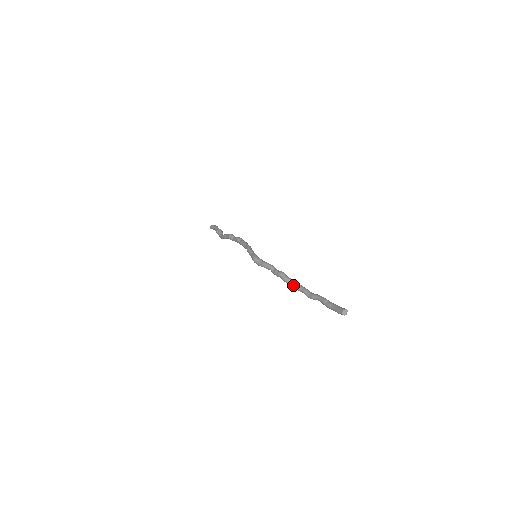
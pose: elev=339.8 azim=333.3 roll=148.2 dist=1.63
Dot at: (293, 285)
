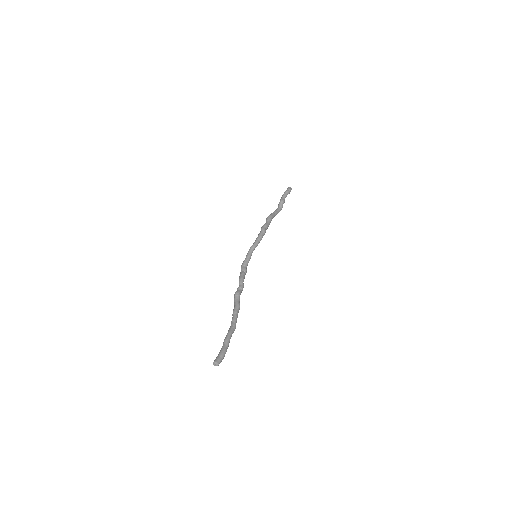
Dot at: (233, 311)
